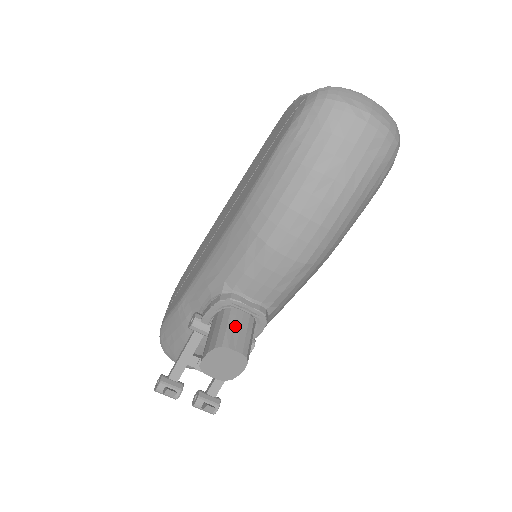
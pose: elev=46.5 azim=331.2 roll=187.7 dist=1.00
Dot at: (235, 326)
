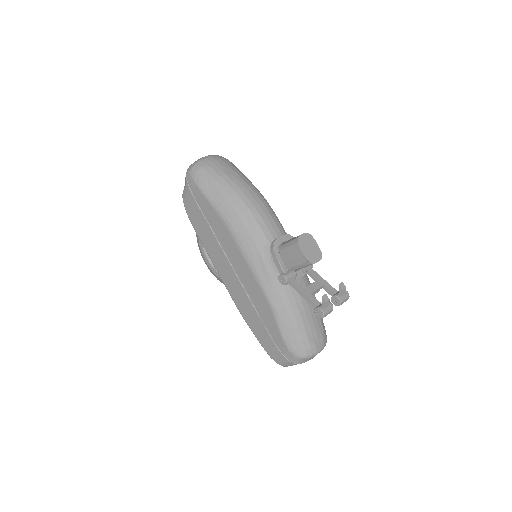
Dot at: (290, 240)
